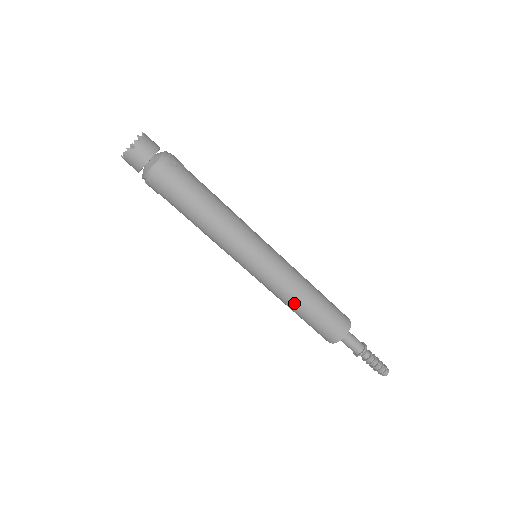
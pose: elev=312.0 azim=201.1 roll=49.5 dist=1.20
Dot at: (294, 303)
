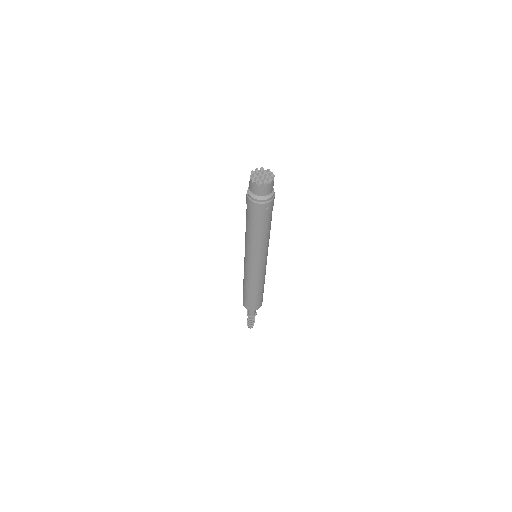
Dot at: (246, 285)
